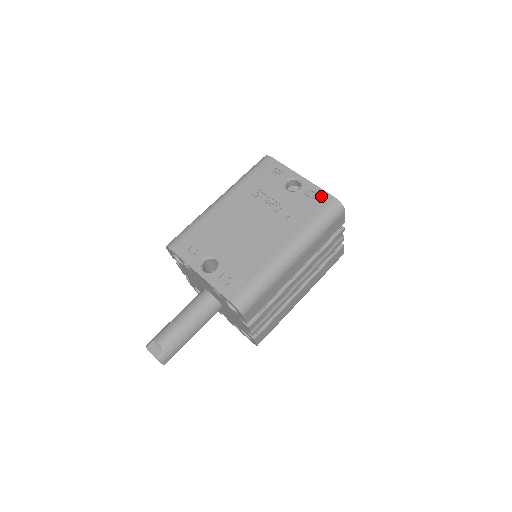
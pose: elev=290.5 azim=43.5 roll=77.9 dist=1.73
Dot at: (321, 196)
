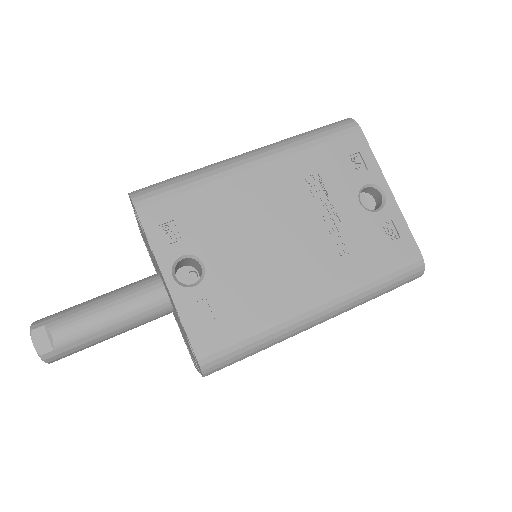
Dot at: (404, 241)
